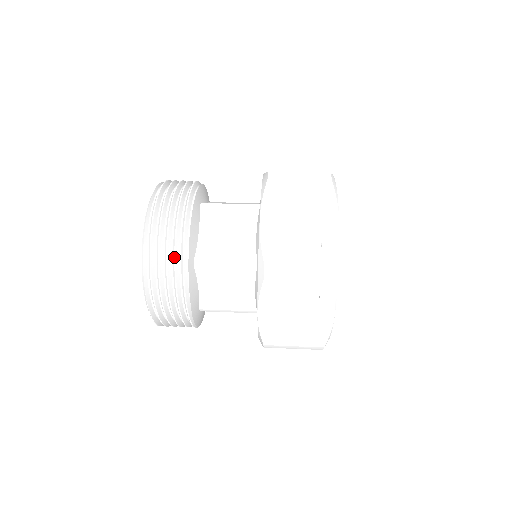
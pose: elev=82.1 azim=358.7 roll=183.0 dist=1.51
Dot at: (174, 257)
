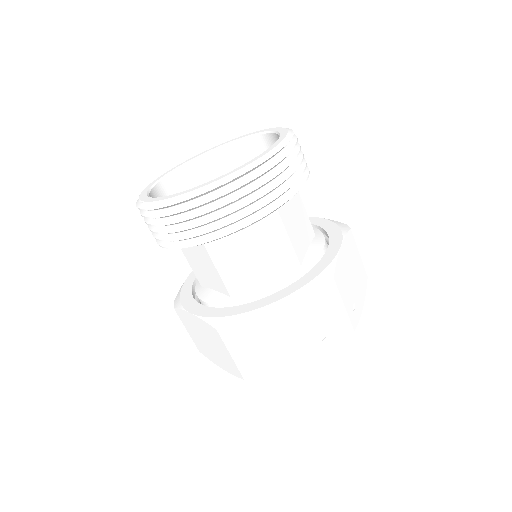
Dot at: (285, 190)
